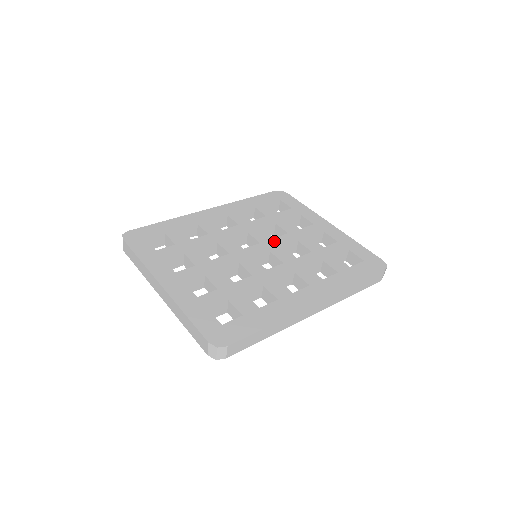
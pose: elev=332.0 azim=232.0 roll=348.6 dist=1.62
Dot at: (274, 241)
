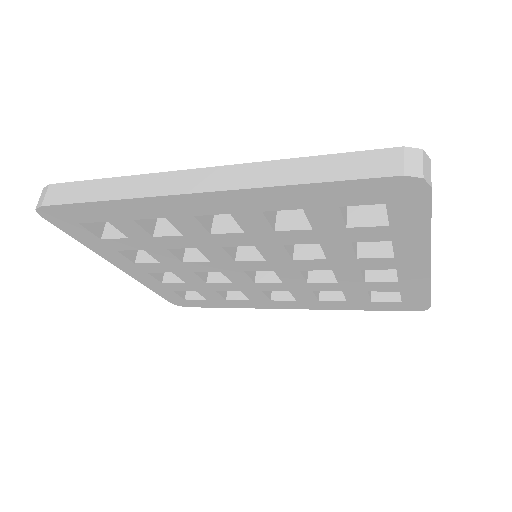
Dot at: occluded
